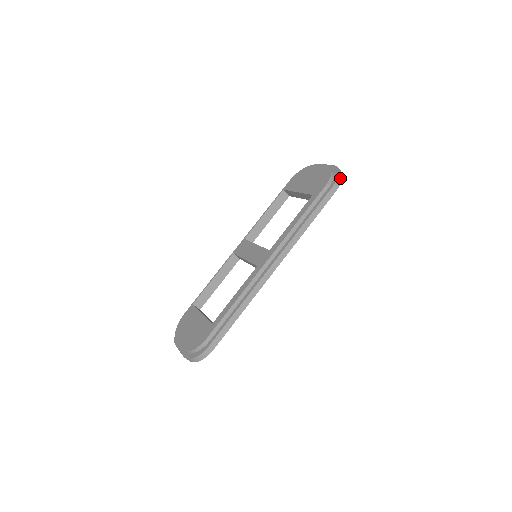
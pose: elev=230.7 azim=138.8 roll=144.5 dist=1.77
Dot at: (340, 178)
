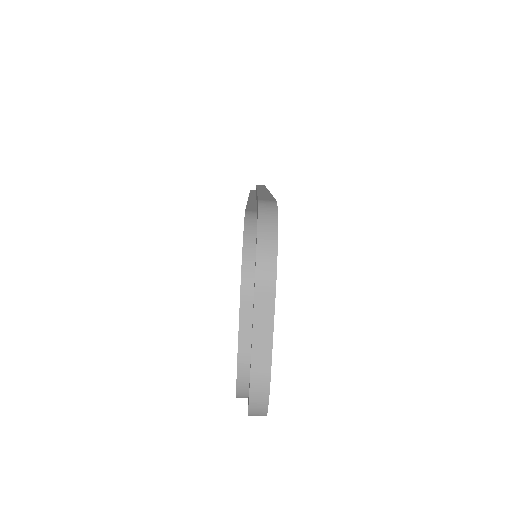
Dot at: occluded
